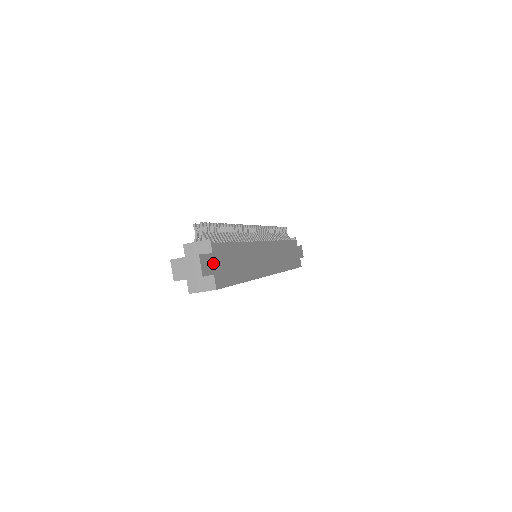
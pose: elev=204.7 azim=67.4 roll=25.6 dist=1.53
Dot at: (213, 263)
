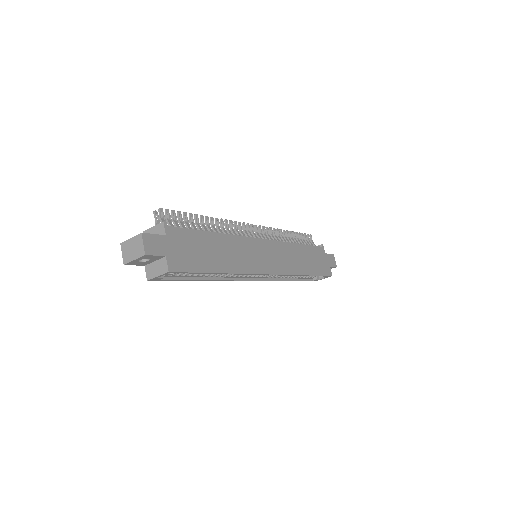
Dot at: (166, 245)
